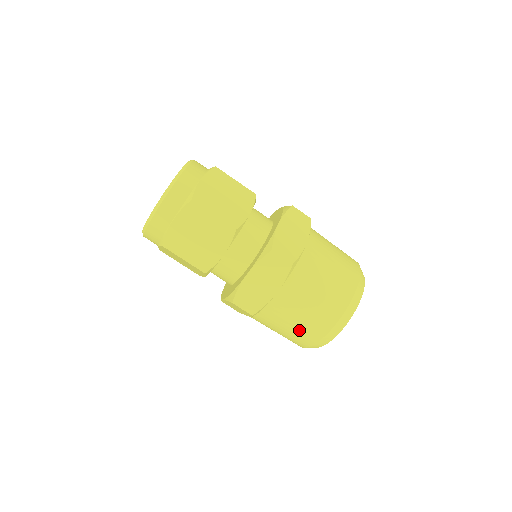
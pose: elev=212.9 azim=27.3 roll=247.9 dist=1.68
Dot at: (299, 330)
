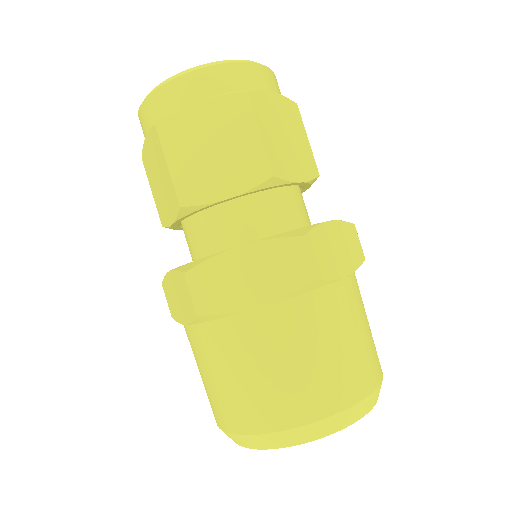
Dot at: occluded
